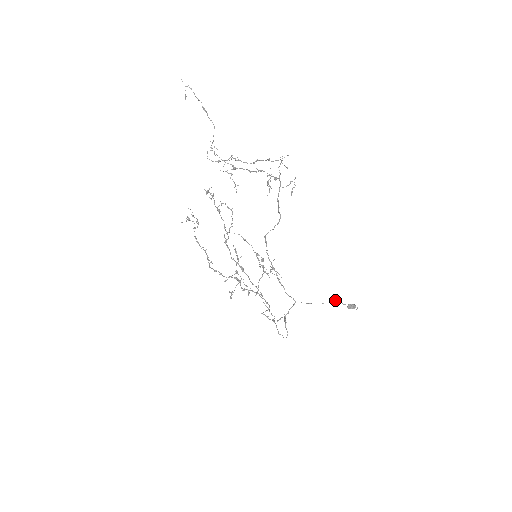
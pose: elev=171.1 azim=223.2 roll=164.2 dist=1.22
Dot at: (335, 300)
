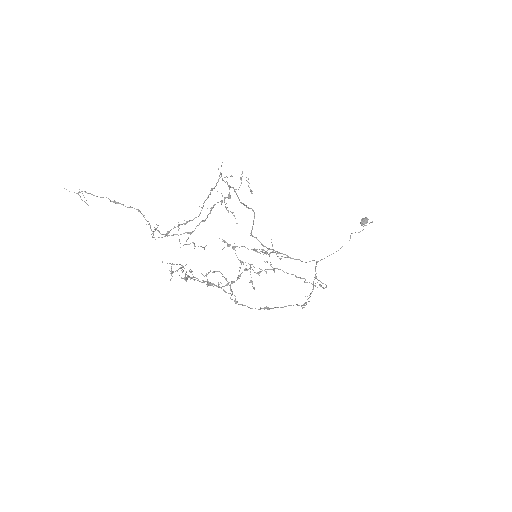
Dot at: (350, 235)
